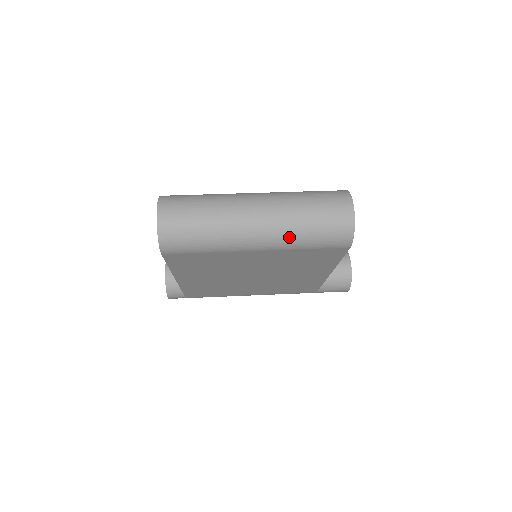
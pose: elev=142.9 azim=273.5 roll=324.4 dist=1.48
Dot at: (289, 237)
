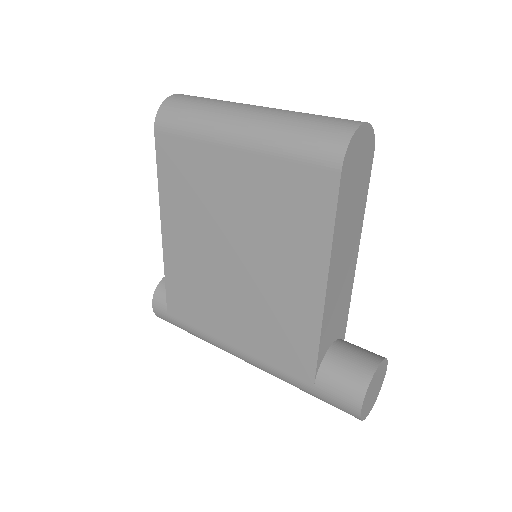
Dot at: (273, 130)
